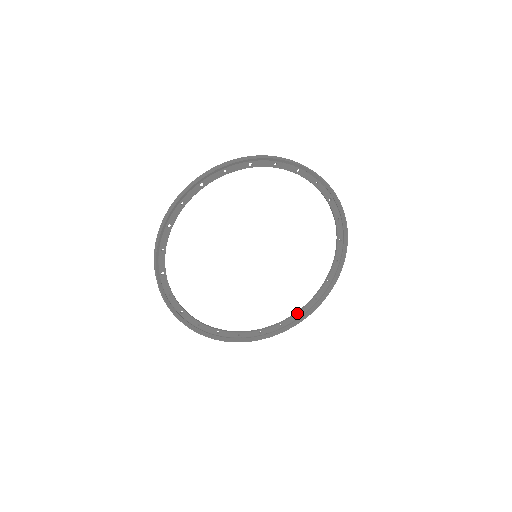
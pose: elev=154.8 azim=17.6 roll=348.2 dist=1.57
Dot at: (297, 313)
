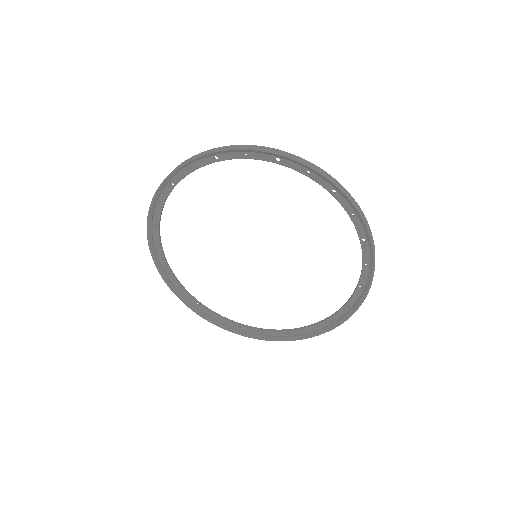
Dot at: (239, 324)
